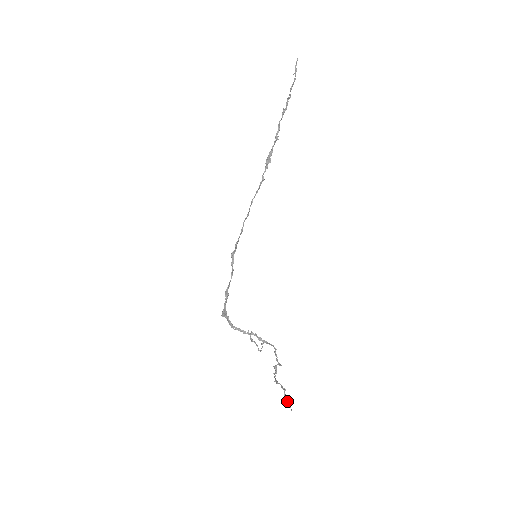
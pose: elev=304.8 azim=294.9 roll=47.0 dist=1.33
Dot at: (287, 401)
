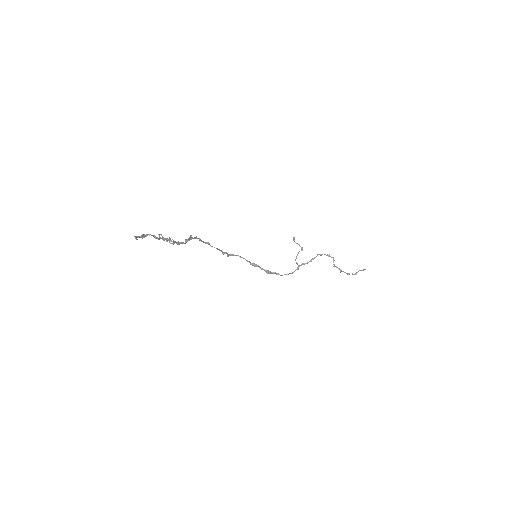
Dot at: occluded
